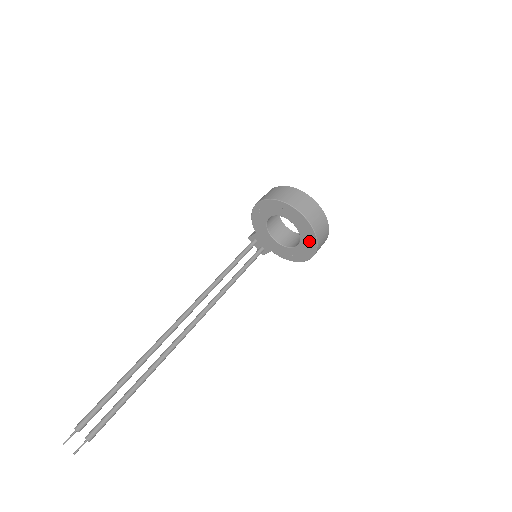
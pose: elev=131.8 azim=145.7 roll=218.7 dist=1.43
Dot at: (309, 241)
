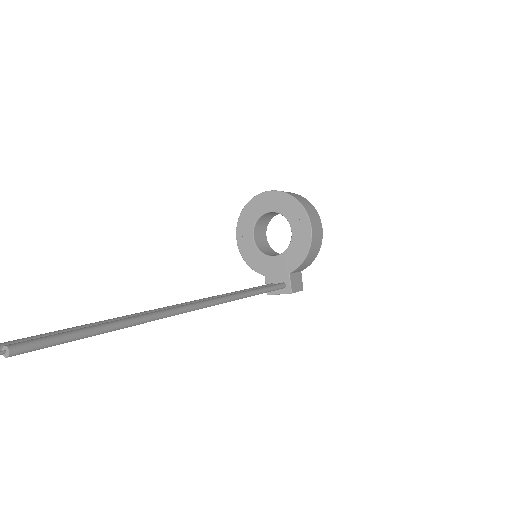
Dot at: (289, 206)
